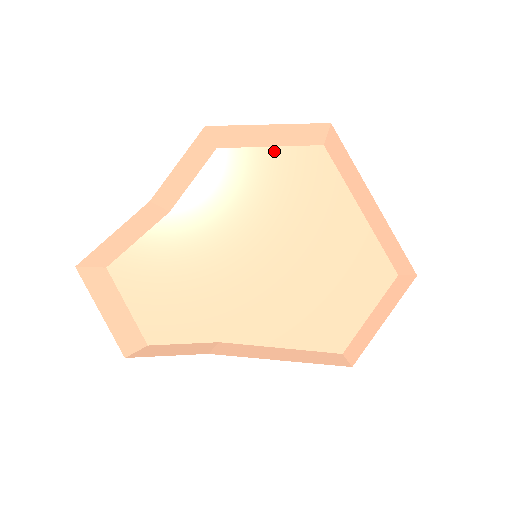
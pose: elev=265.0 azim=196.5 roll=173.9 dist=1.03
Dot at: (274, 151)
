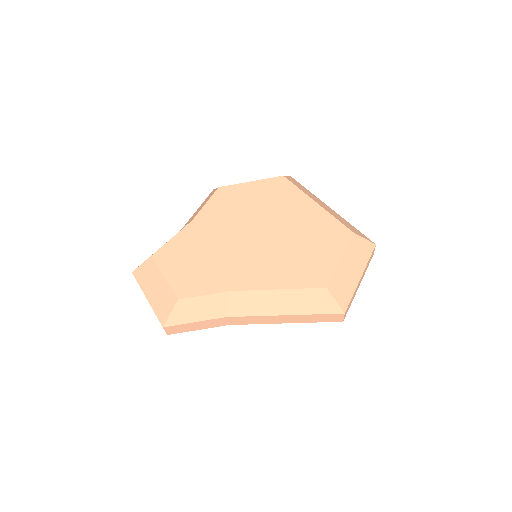
Dot at: (253, 183)
